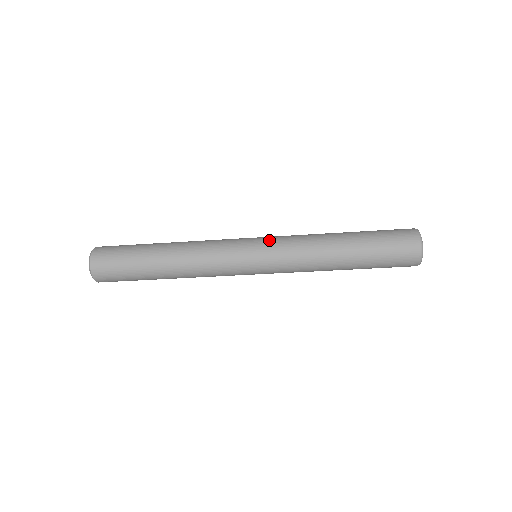
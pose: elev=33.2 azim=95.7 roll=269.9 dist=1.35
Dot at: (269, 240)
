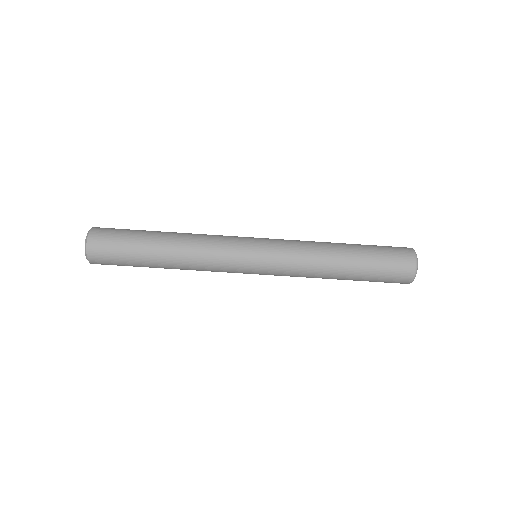
Dot at: (272, 245)
